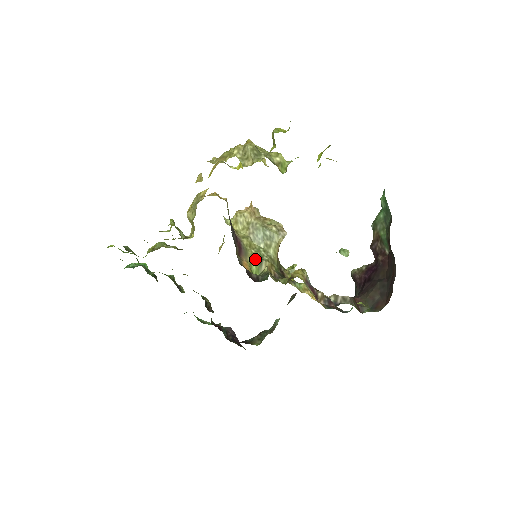
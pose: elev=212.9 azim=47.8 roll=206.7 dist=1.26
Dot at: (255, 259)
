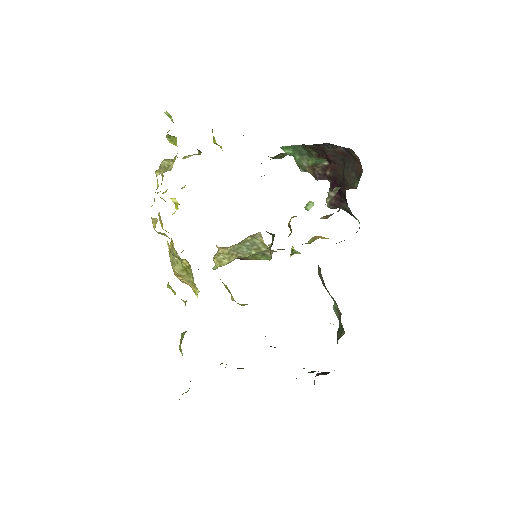
Dot at: (257, 257)
